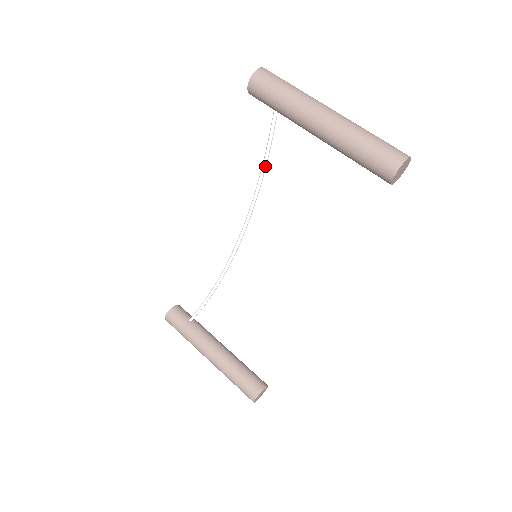
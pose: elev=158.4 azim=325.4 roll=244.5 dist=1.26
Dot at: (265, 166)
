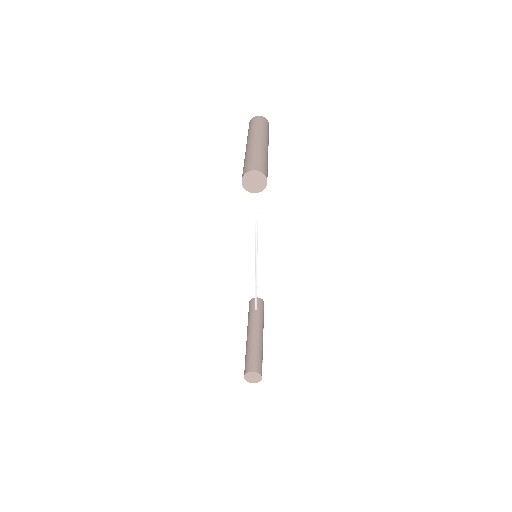
Dot at: occluded
